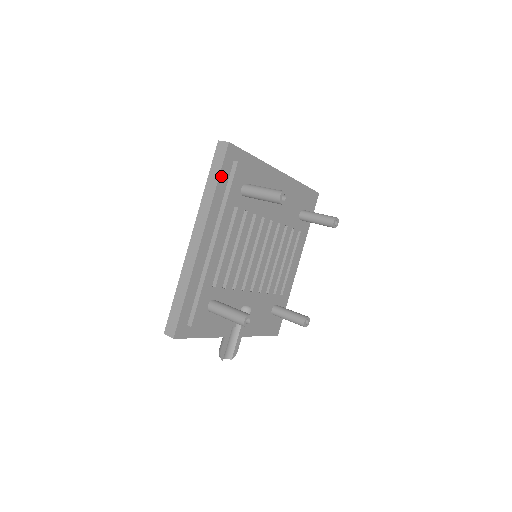
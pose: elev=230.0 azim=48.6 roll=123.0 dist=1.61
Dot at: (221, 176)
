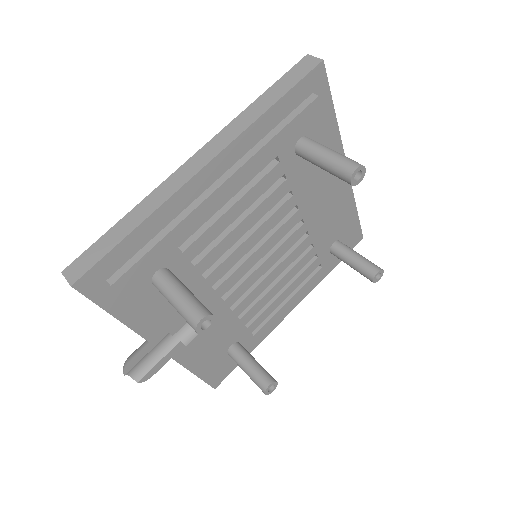
Dot at: (286, 97)
